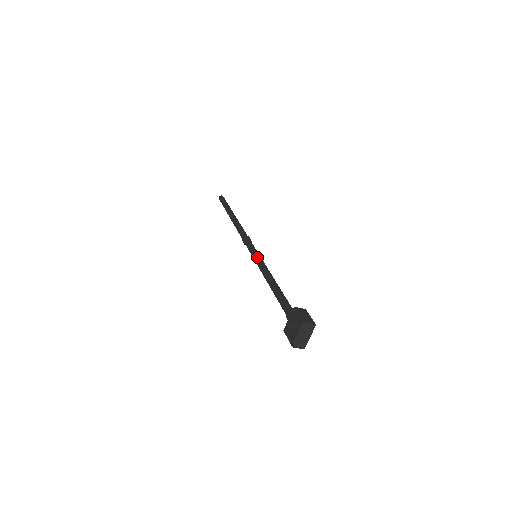
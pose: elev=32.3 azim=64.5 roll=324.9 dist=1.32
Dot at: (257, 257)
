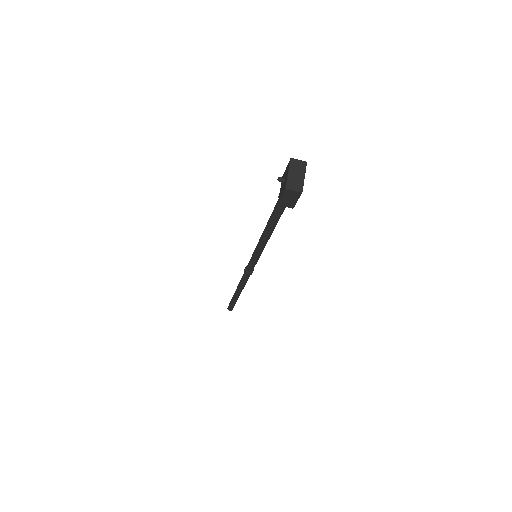
Dot at: occluded
